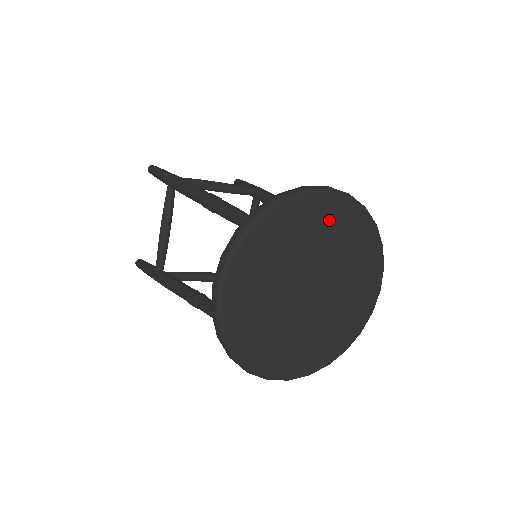
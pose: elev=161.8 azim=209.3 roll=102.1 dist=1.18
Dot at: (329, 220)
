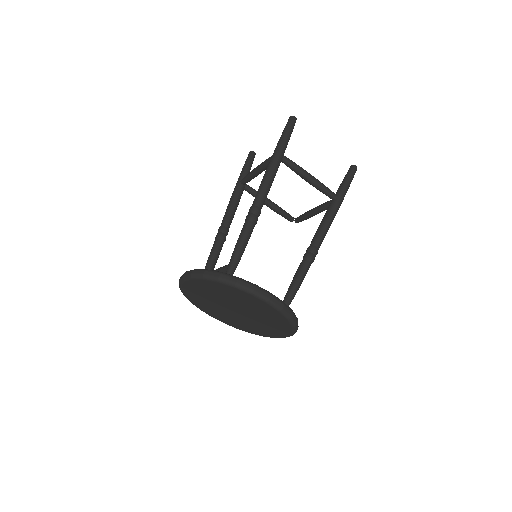
Dot at: (260, 306)
